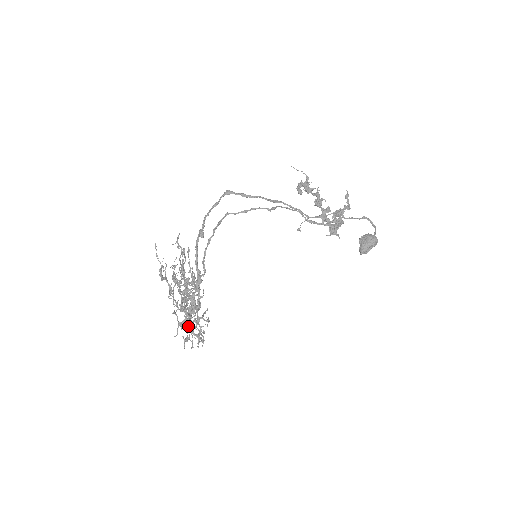
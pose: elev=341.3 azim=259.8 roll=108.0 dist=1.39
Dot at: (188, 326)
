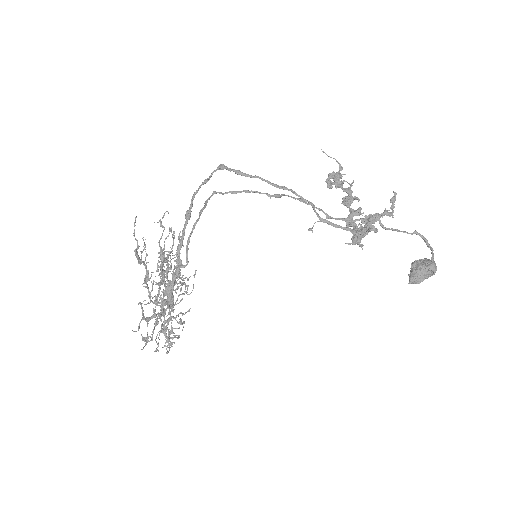
Dot at: (155, 323)
